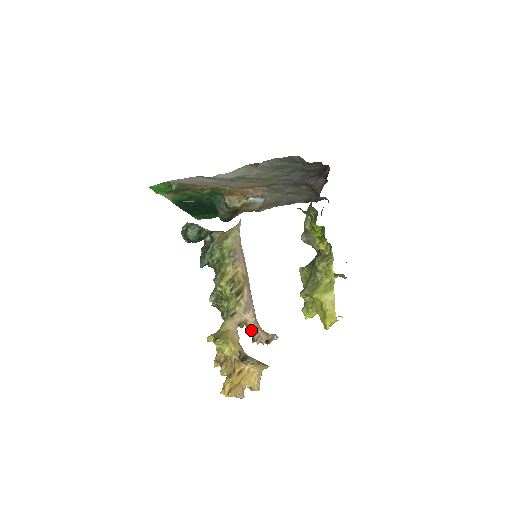
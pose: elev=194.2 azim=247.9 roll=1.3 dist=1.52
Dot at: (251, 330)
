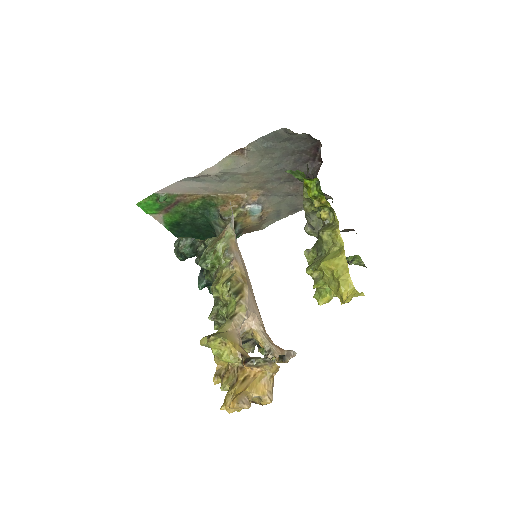
Dot at: (259, 341)
